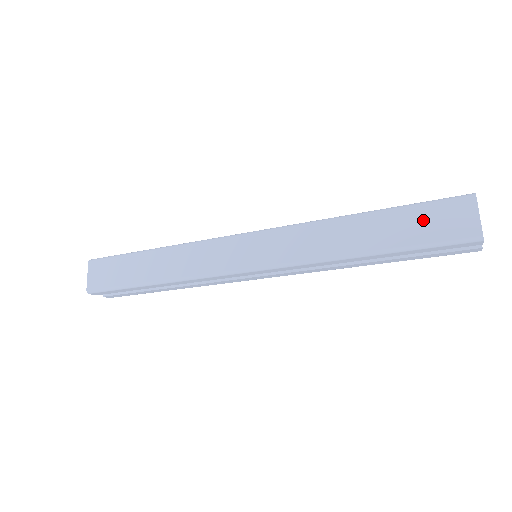
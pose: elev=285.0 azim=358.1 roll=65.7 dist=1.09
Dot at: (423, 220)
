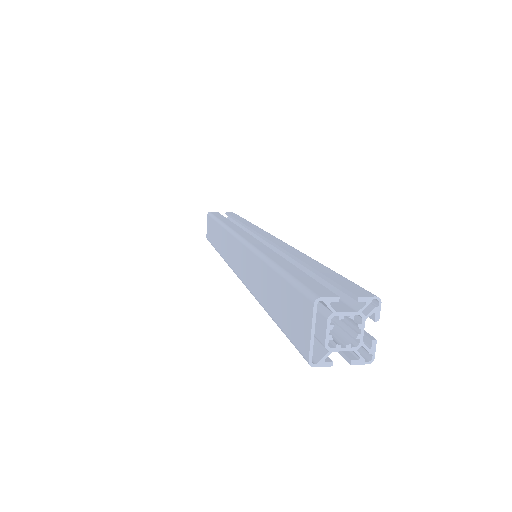
Dot at: (287, 303)
